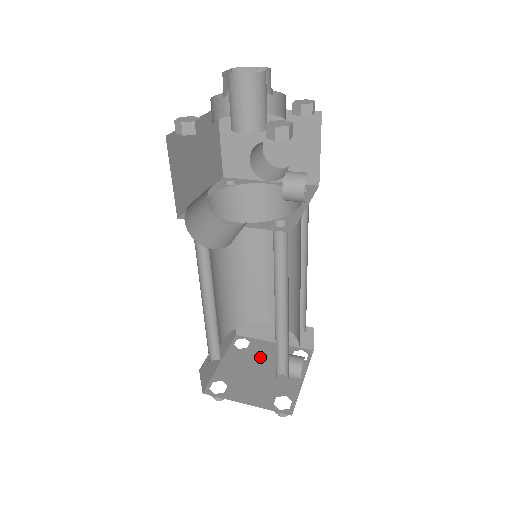
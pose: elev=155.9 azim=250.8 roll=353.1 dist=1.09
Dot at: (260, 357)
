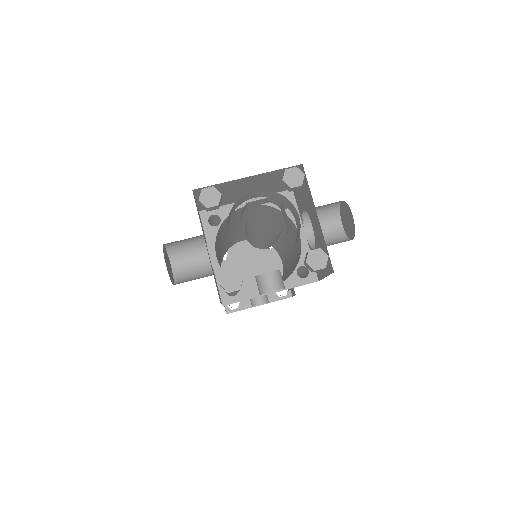
Dot at: (263, 264)
